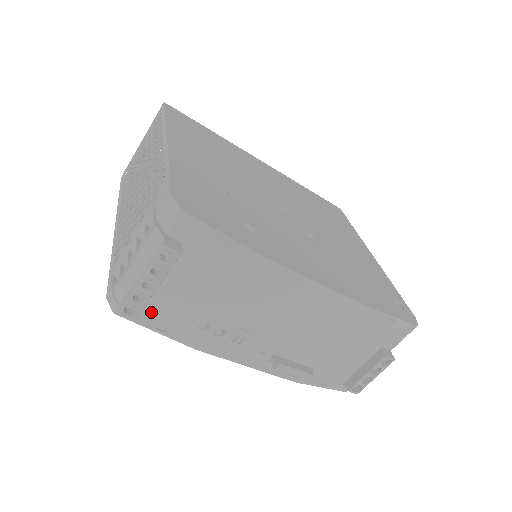
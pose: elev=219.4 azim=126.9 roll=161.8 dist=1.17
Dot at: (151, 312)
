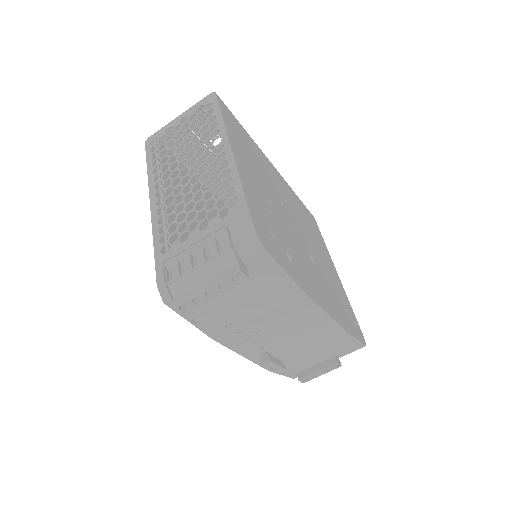
Dot at: (195, 308)
